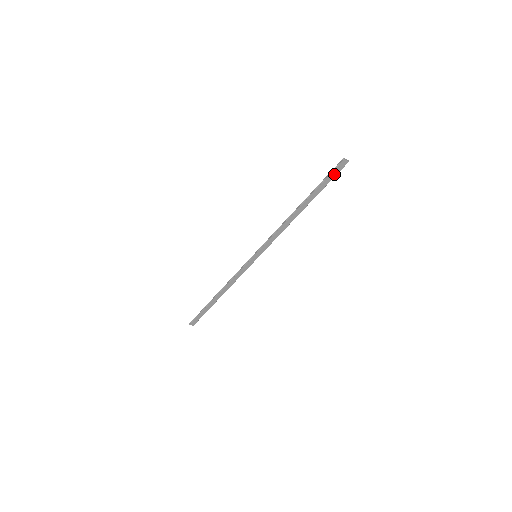
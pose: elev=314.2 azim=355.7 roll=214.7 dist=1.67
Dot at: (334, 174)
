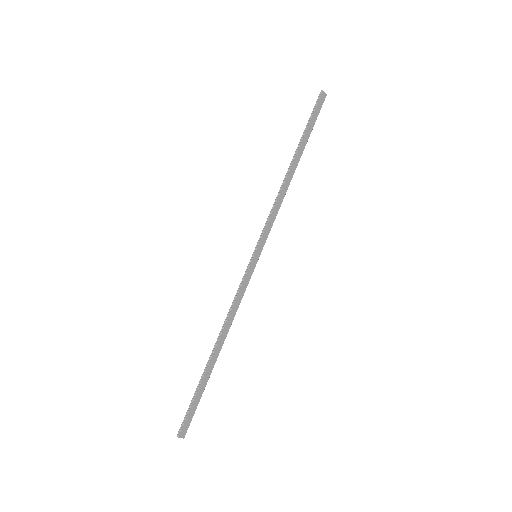
Dot at: (317, 112)
